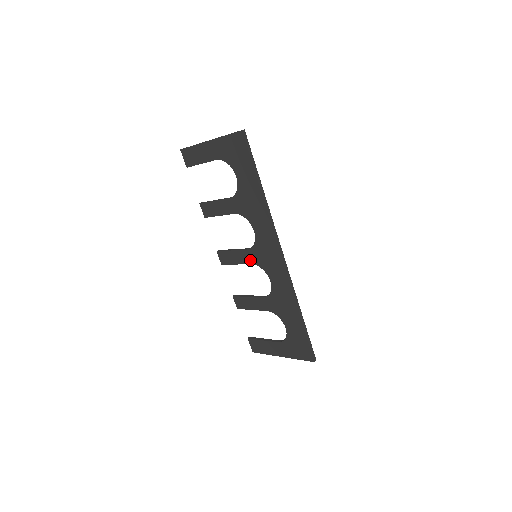
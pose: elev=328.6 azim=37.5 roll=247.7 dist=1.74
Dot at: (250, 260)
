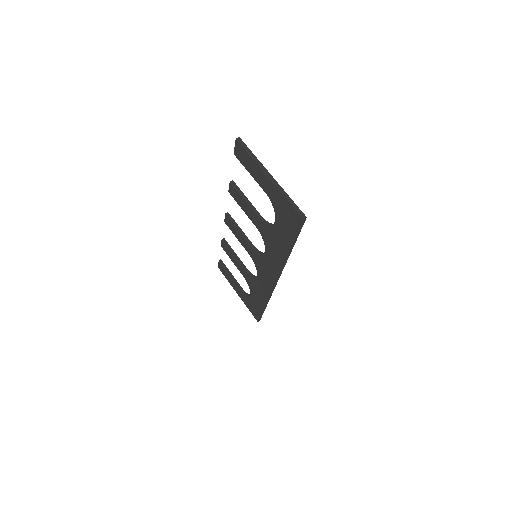
Dot at: (249, 252)
